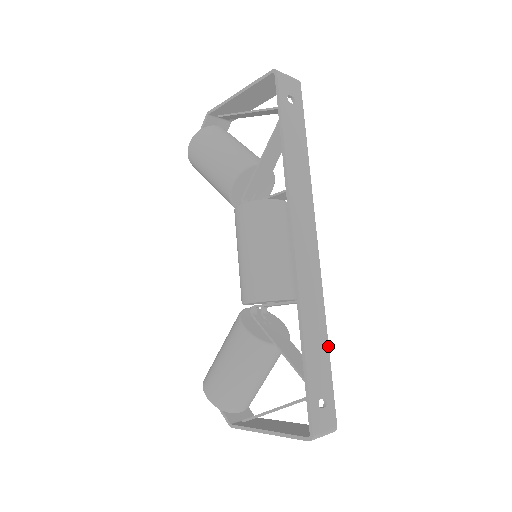
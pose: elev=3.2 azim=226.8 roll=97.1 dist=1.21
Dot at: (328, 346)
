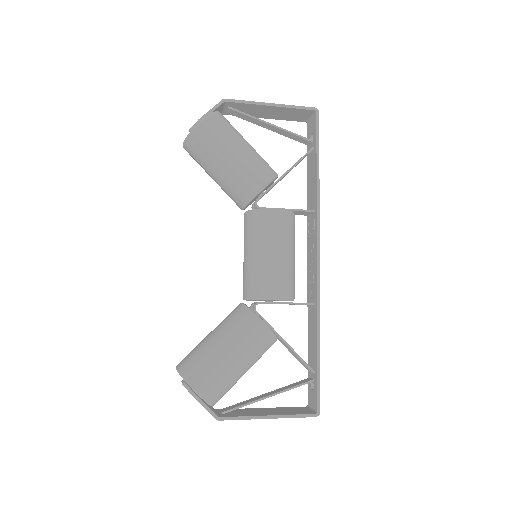
Dot at: occluded
